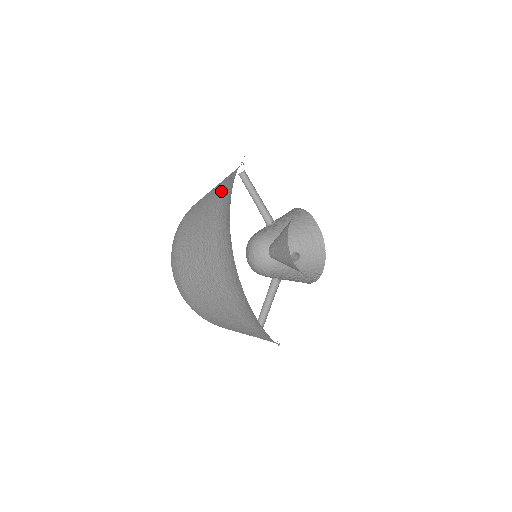
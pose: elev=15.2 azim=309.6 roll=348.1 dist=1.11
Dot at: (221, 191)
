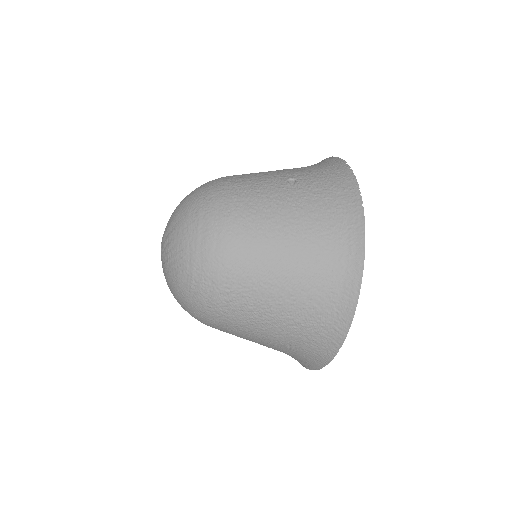
Dot at: (321, 237)
